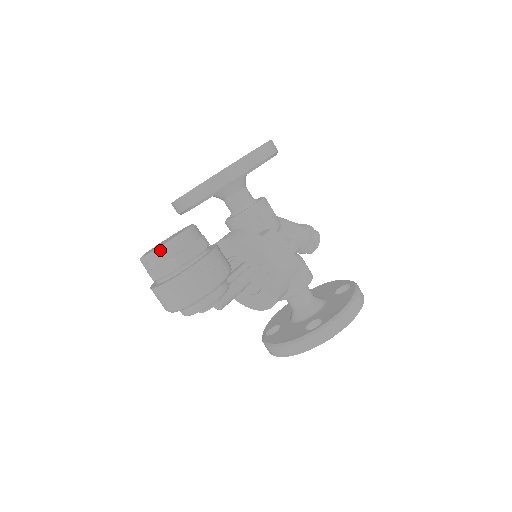
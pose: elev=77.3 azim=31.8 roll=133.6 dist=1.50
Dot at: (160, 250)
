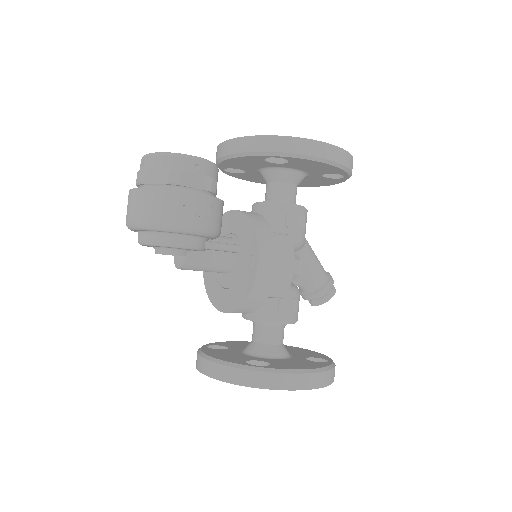
Dot at: (164, 154)
